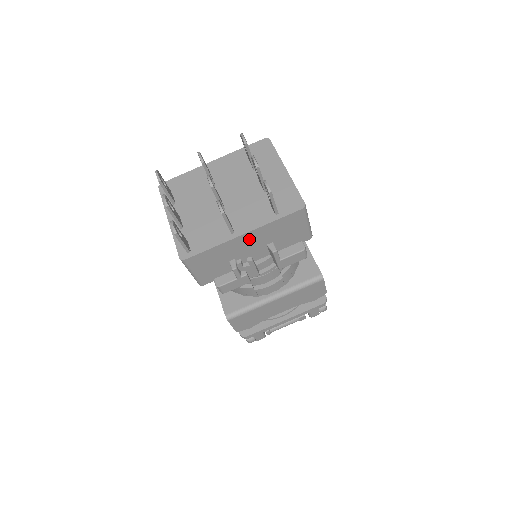
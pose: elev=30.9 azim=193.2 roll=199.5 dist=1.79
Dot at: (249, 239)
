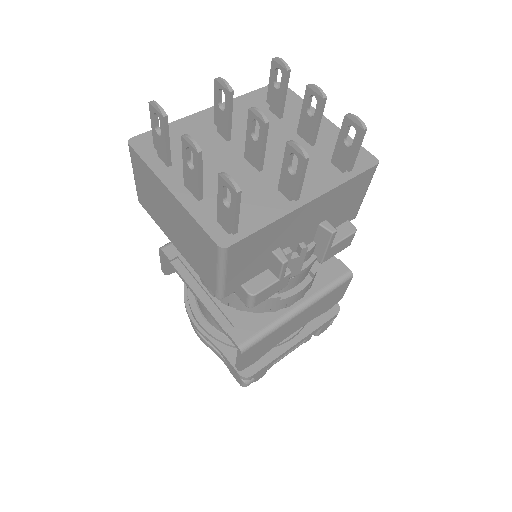
Dot at: (309, 212)
